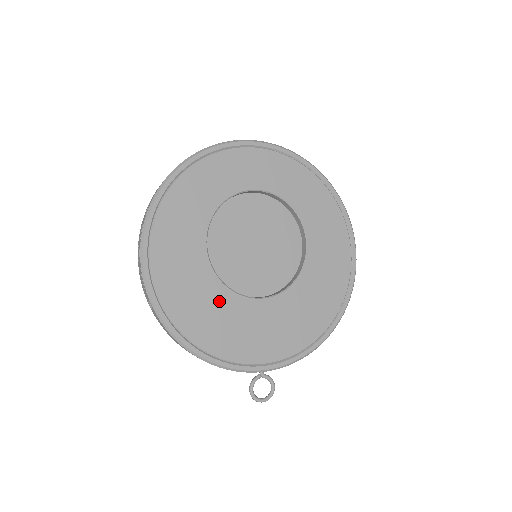
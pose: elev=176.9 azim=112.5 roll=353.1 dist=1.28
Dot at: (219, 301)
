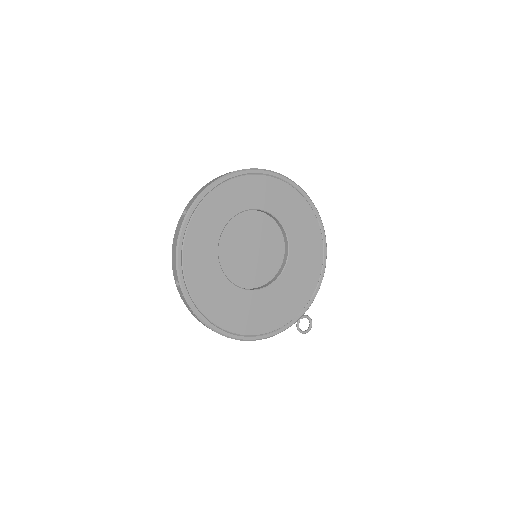
Dot at: (254, 302)
